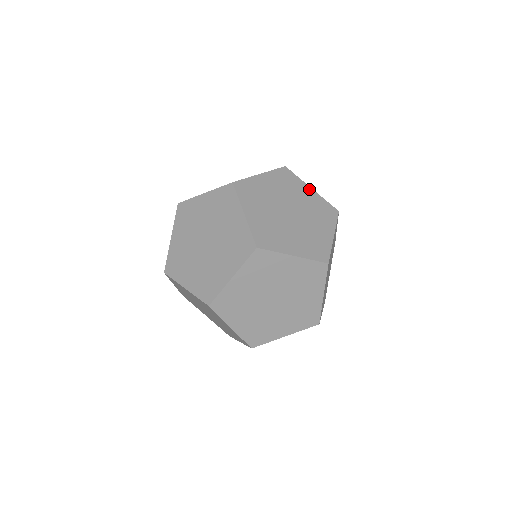
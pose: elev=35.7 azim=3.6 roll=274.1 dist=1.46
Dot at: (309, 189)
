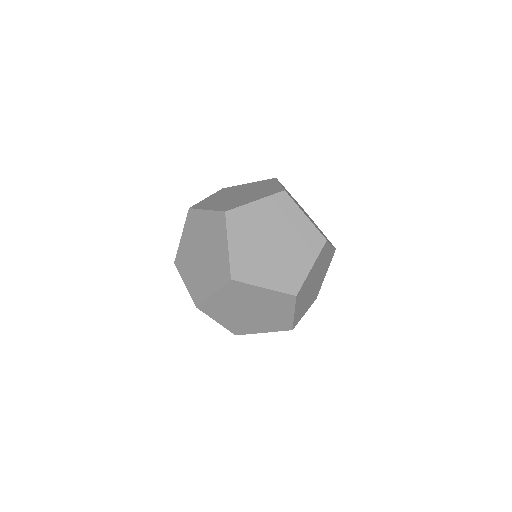
Dot at: occluded
